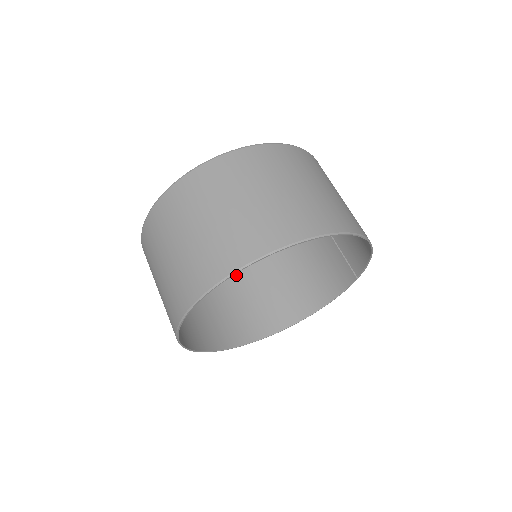
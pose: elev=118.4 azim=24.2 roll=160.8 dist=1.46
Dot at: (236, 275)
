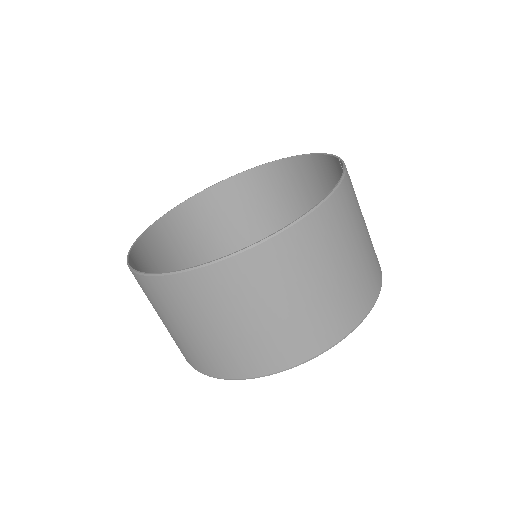
Dot at: (254, 186)
